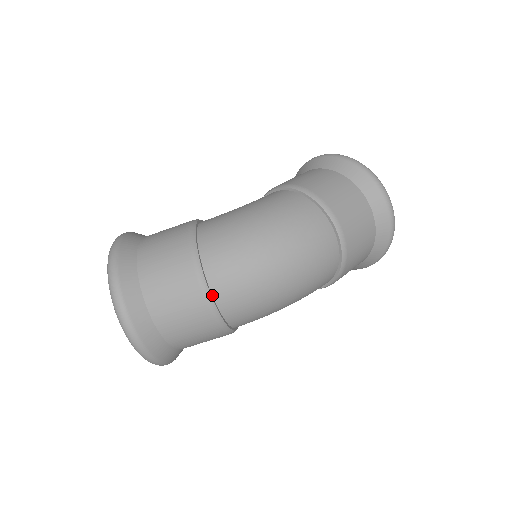
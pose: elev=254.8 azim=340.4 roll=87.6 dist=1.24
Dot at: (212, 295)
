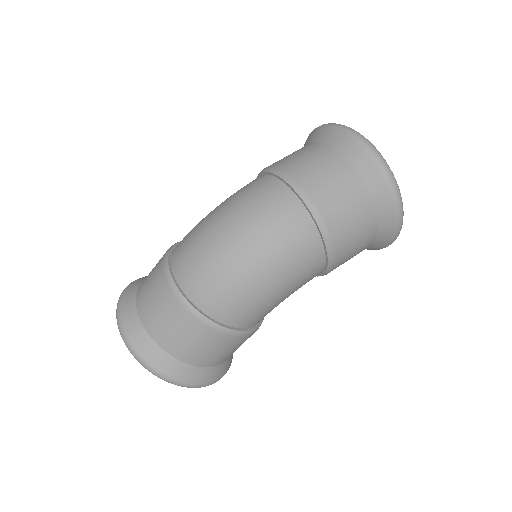
Dot at: (181, 290)
